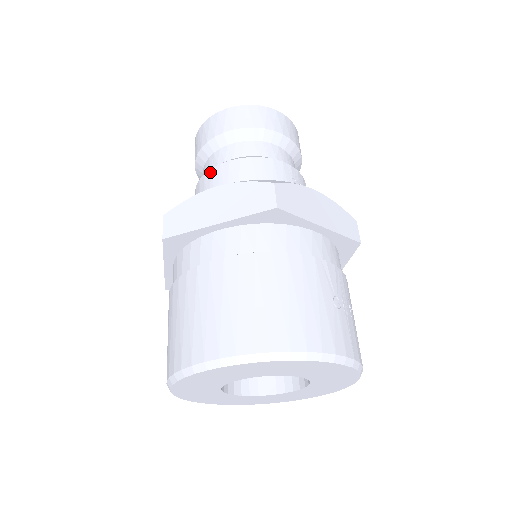
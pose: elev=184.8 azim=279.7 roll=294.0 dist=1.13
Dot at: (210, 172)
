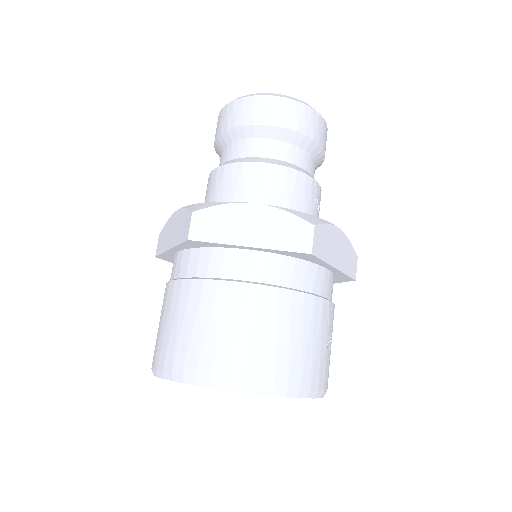
Dot at: (241, 165)
